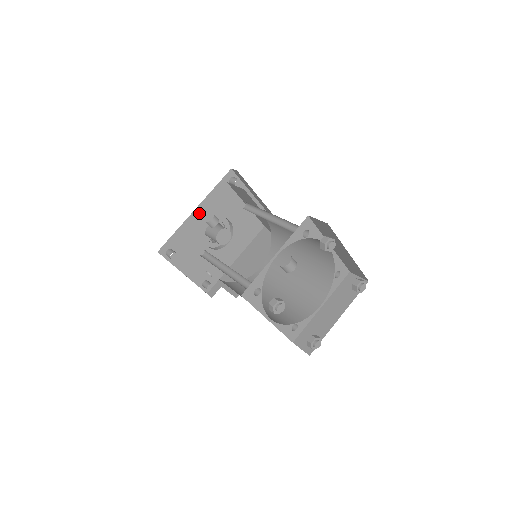
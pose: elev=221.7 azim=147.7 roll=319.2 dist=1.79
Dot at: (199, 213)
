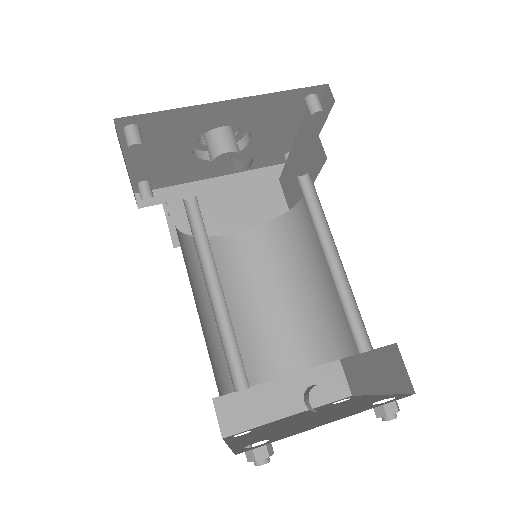
Dot at: (226, 107)
